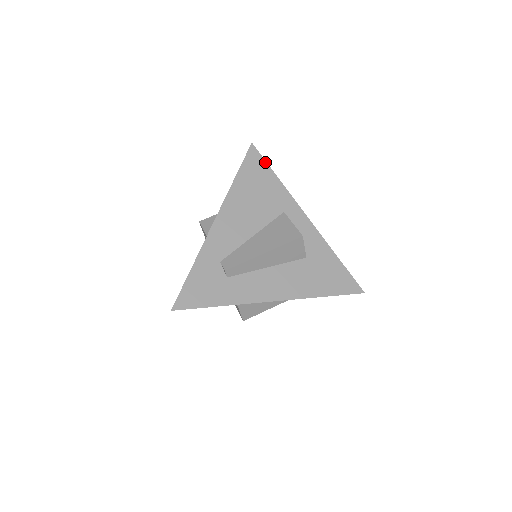
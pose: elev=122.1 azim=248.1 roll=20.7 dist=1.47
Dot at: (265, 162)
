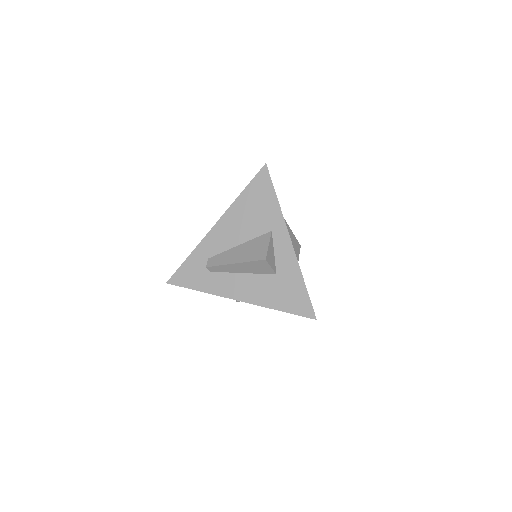
Dot at: (271, 183)
